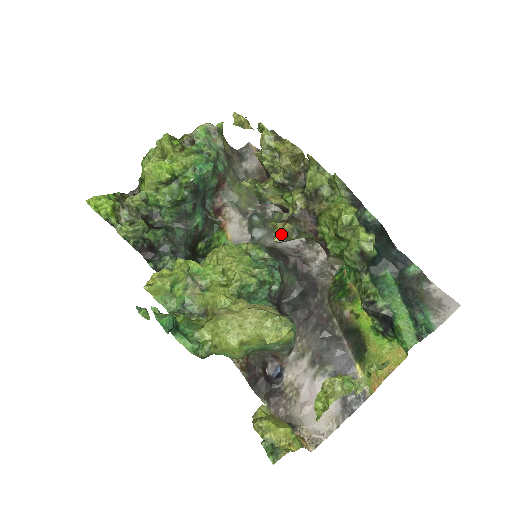
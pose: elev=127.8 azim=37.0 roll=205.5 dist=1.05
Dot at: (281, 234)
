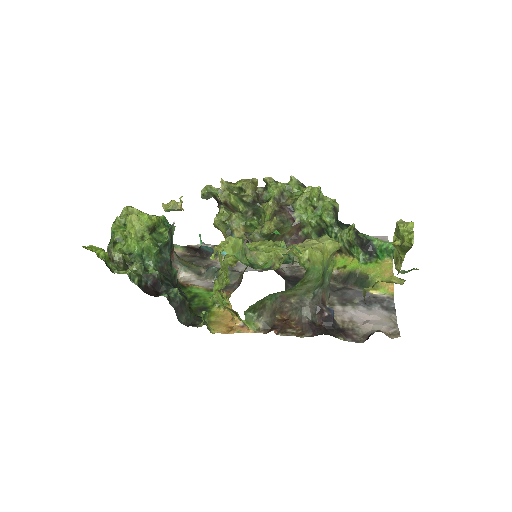
Dot at: (274, 225)
